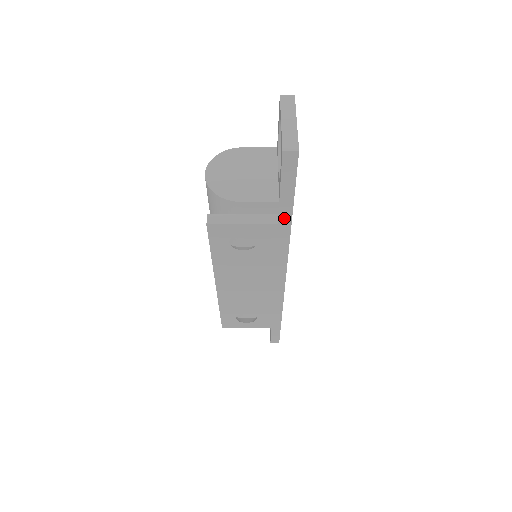
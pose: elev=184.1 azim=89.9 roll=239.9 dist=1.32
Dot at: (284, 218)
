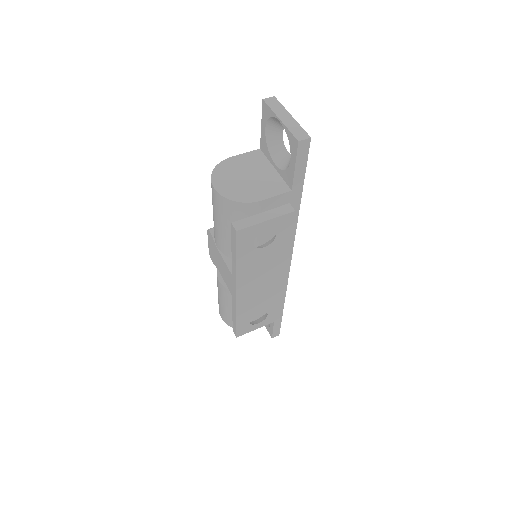
Dot at: (294, 205)
